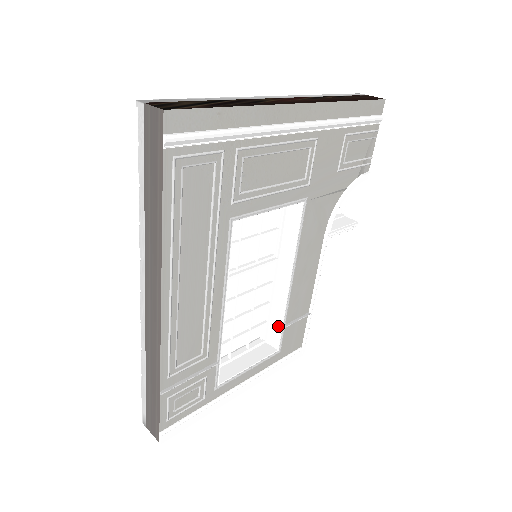
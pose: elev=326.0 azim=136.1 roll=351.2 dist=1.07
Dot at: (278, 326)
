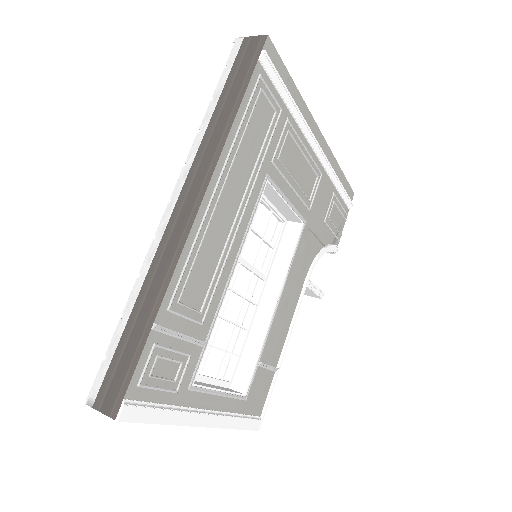
Dot at: (252, 361)
